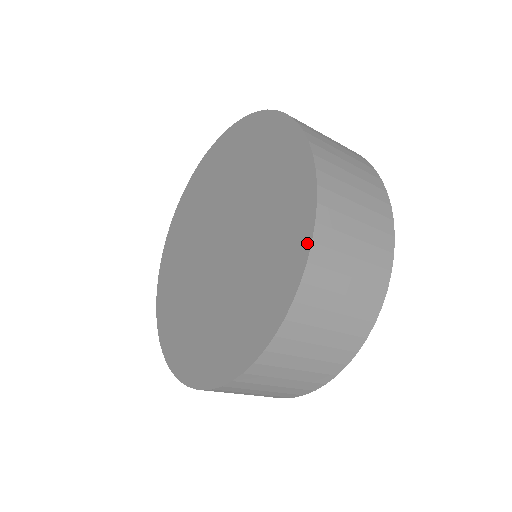
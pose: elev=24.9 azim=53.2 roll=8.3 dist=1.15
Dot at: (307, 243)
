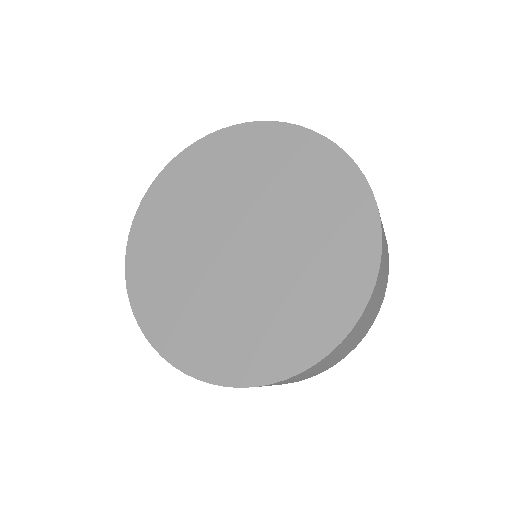
Dot at: (325, 351)
